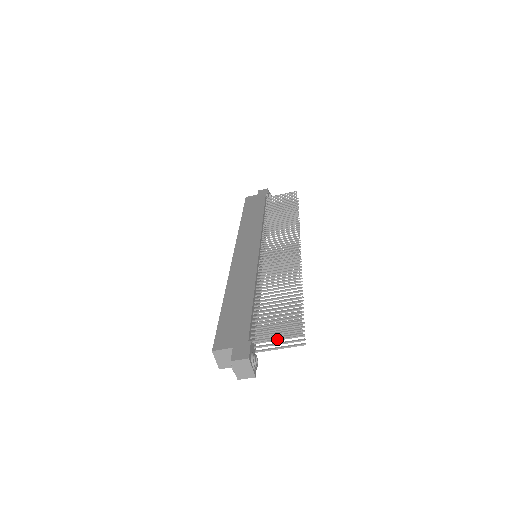
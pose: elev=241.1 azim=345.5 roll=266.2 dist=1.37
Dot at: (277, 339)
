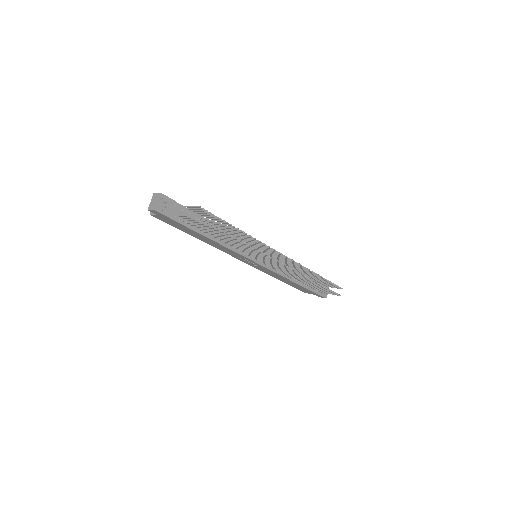
Dot at: (191, 219)
